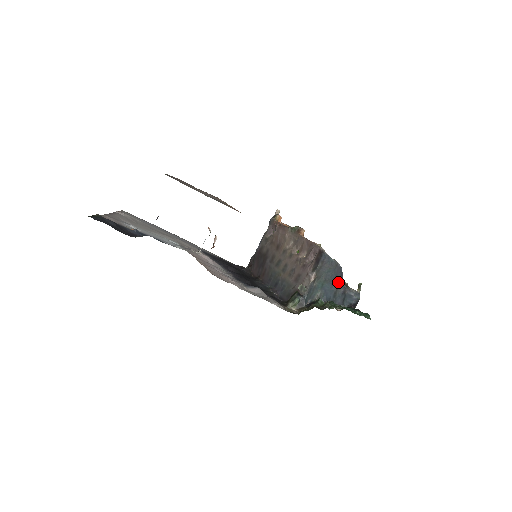
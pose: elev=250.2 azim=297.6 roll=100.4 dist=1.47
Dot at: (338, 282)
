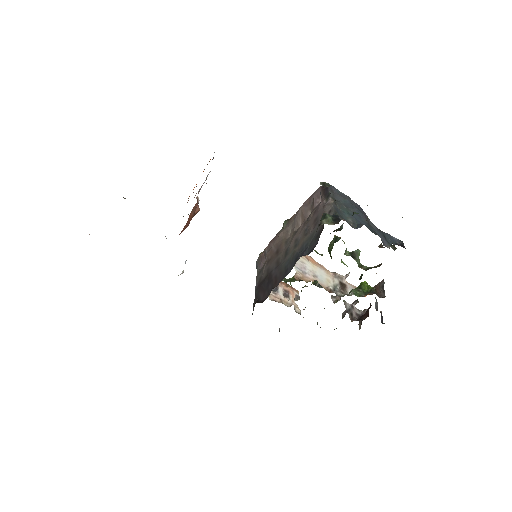
Dot at: (364, 216)
